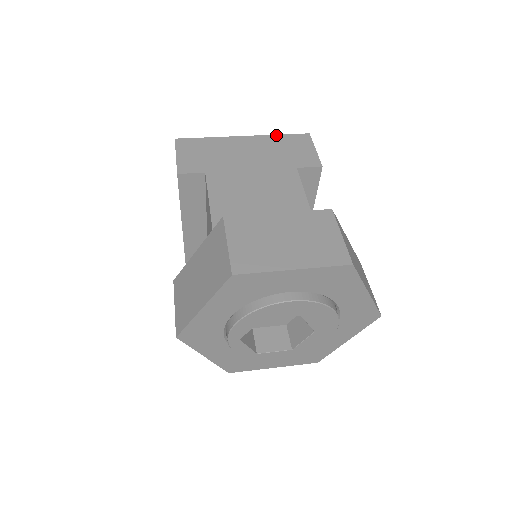
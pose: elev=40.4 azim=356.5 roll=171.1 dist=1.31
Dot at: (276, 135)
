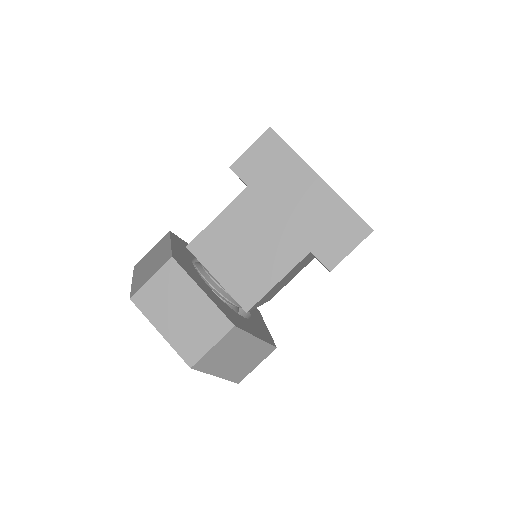
Dot at: (346, 203)
